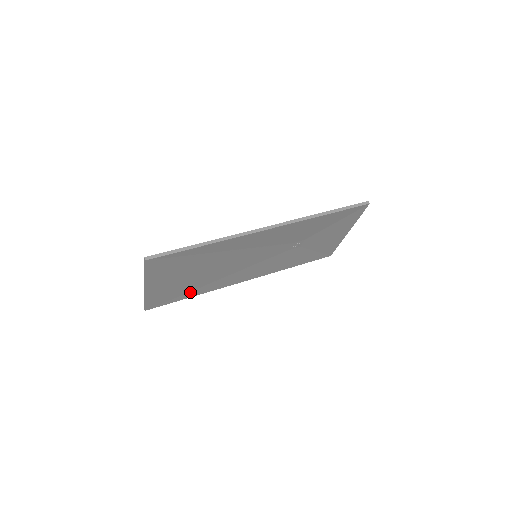
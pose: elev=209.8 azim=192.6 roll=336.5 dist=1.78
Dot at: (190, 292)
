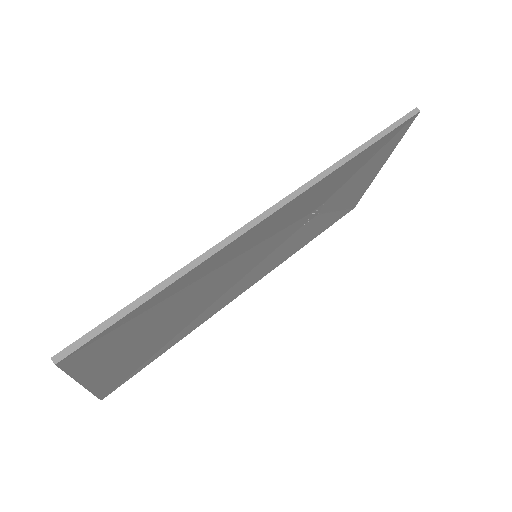
Dot at: (165, 345)
